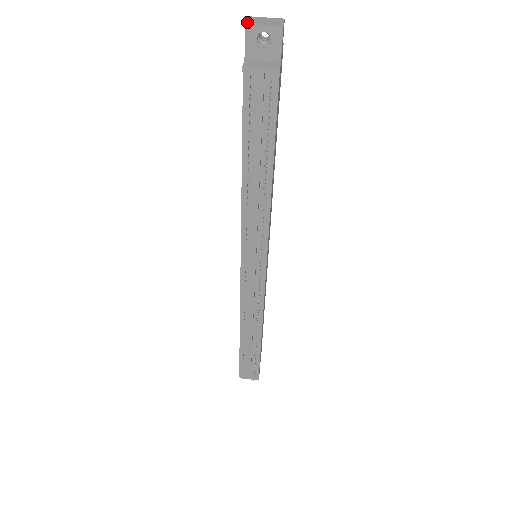
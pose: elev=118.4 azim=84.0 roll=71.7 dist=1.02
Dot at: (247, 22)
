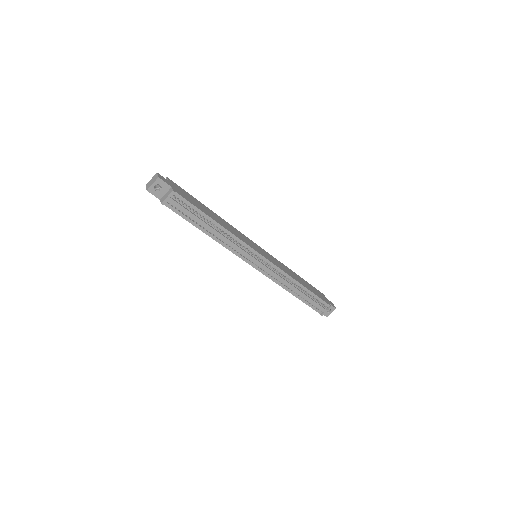
Dot at: (147, 189)
